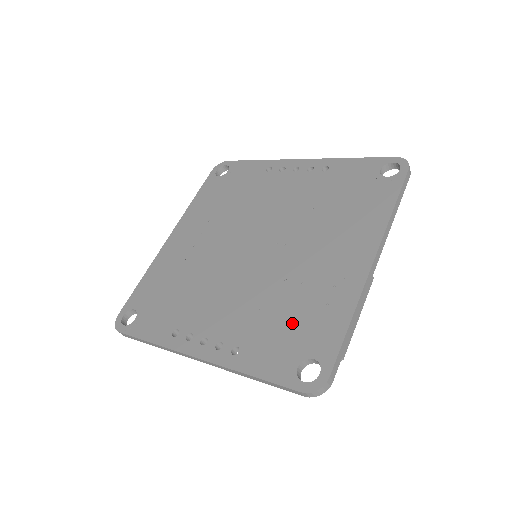
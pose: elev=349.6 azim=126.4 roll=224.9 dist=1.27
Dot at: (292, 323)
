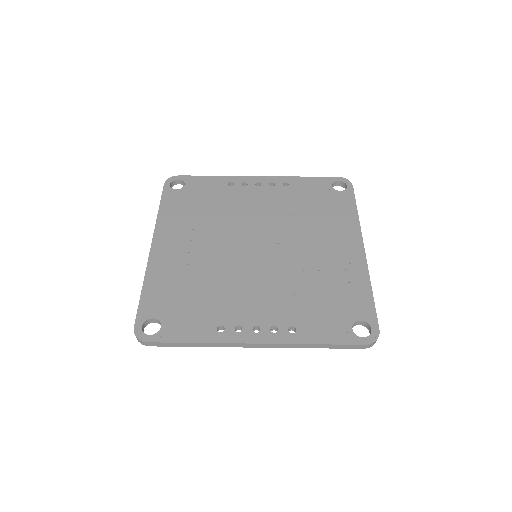
Dot at: (329, 300)
